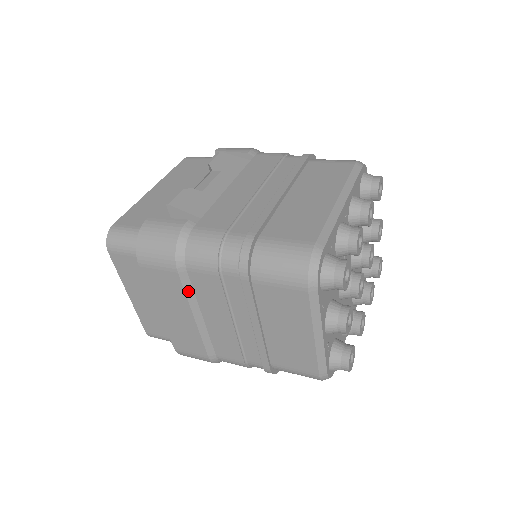
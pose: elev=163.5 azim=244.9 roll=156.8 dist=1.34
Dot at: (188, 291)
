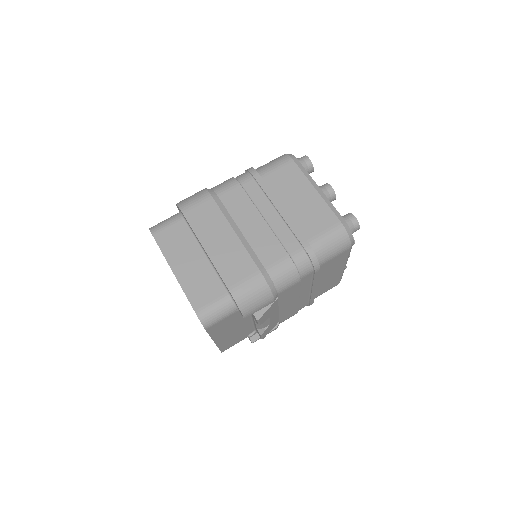
Dot at: occluded
